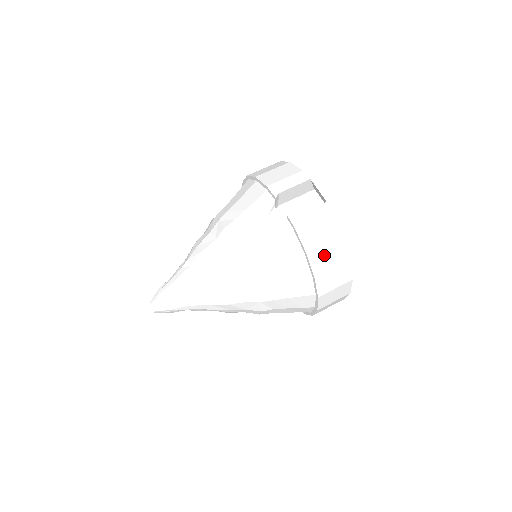
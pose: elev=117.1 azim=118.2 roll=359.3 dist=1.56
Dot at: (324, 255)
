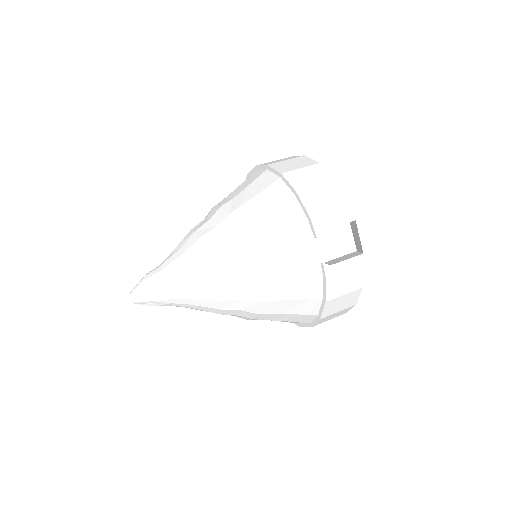
Dot at: (338, 303)
